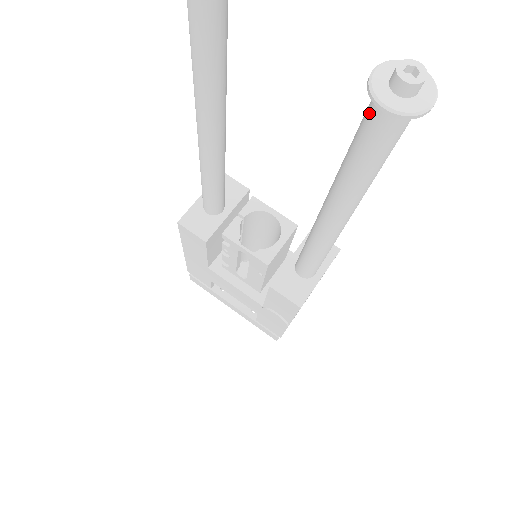
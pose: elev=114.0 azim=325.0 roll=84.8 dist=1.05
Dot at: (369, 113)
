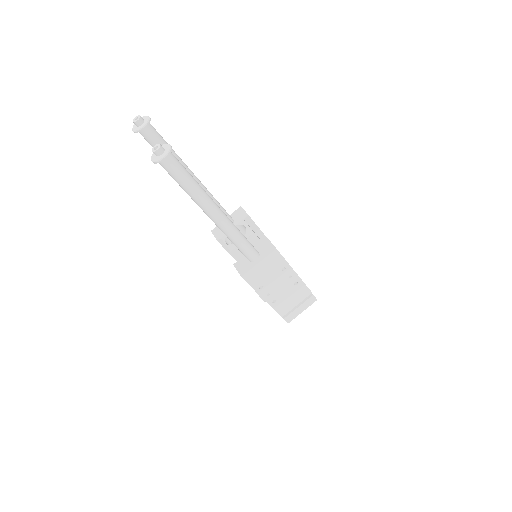
Dot at: occluded
